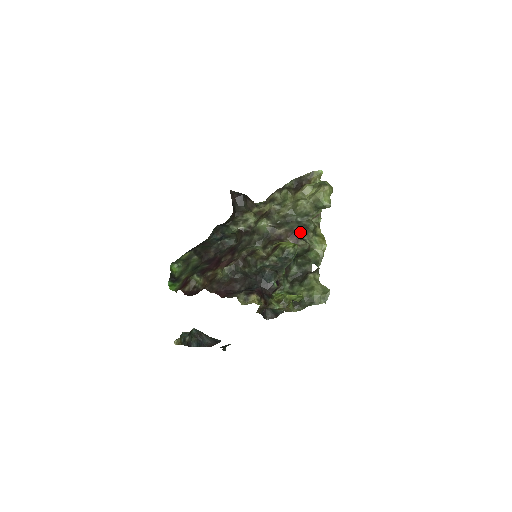
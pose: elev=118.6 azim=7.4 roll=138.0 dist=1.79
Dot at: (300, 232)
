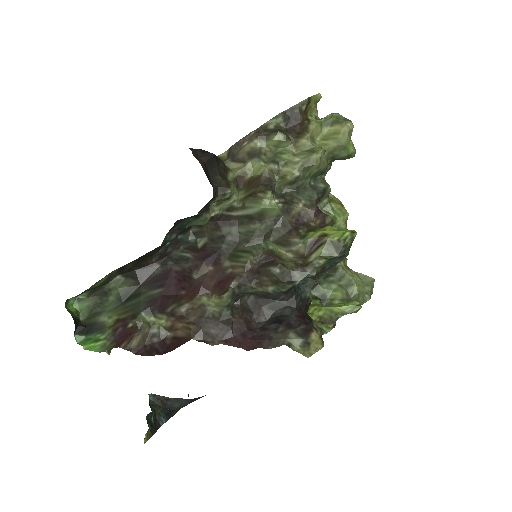
Dot at: occluded
